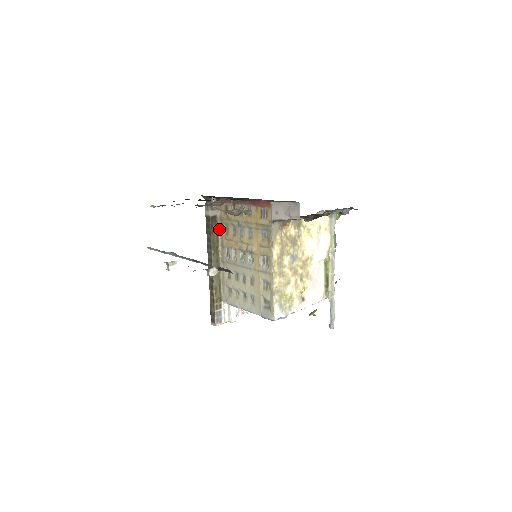
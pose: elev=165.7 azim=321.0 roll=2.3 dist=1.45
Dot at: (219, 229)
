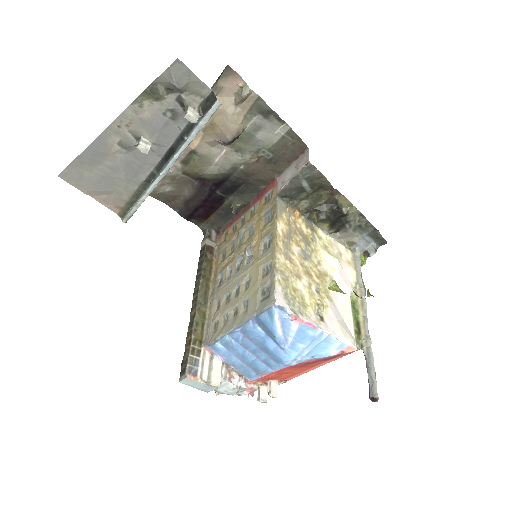
Dot at: (214, 262)
